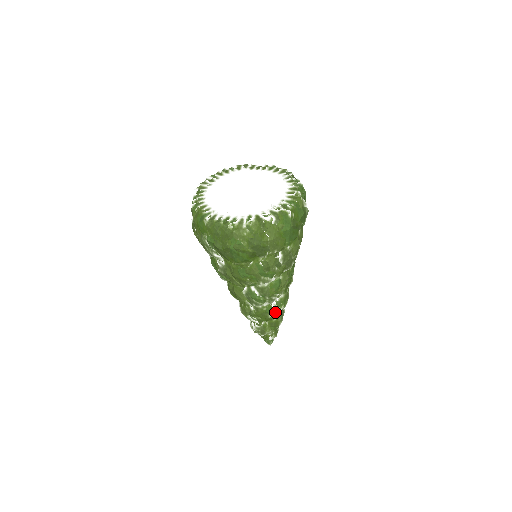
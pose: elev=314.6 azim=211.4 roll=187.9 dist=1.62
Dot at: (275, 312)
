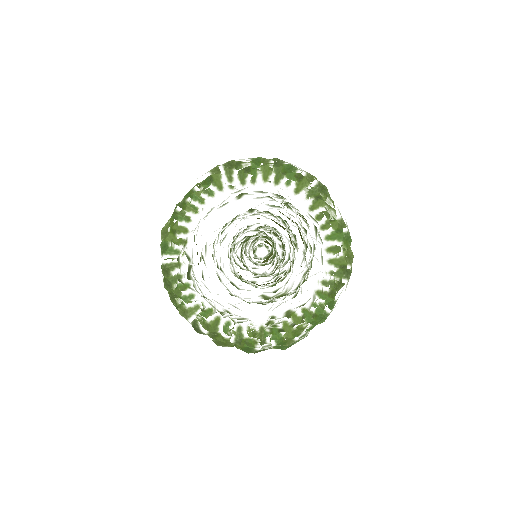
Dot at: occluded
